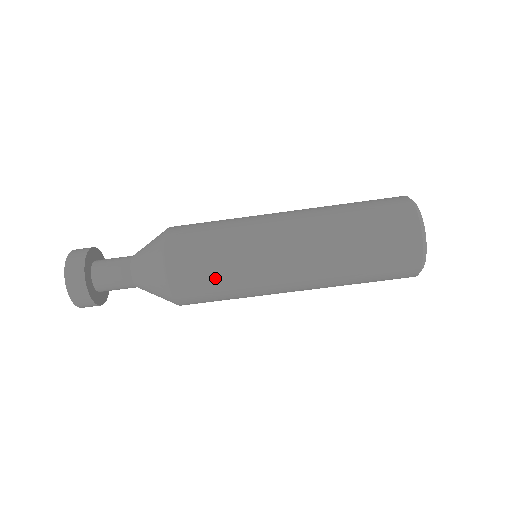
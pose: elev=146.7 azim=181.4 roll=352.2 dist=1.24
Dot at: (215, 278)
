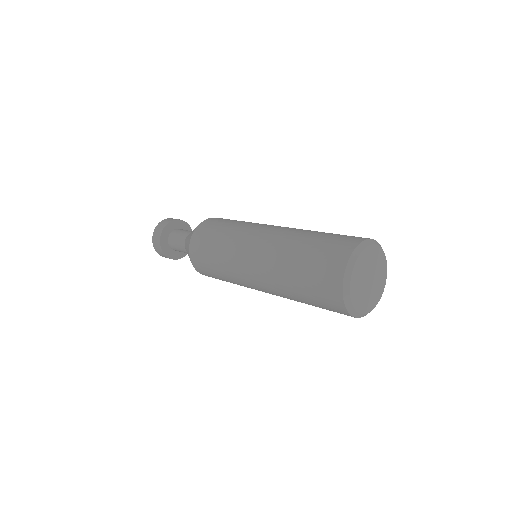
Dot at: (212, 247)
